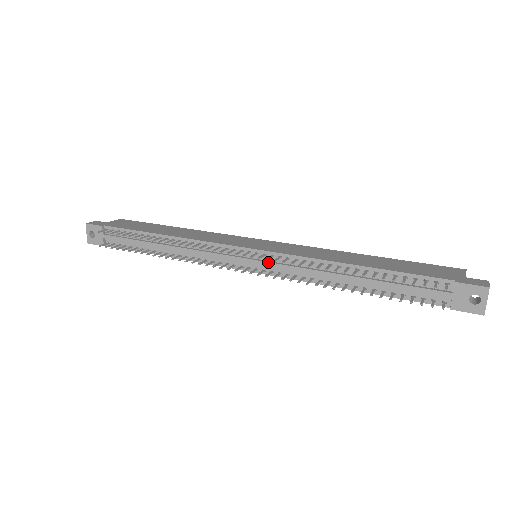
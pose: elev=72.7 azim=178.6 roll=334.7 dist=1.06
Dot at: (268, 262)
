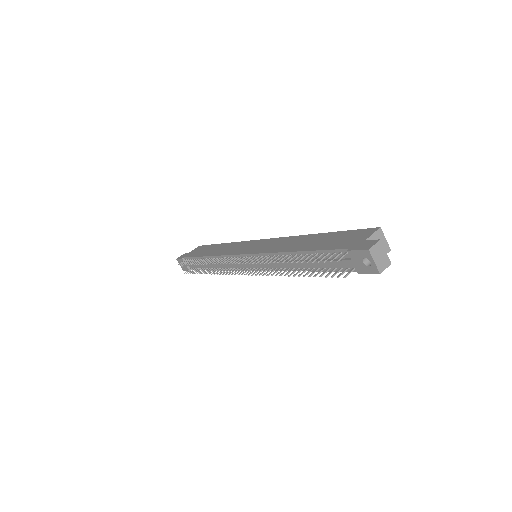
Dot at: occluded
